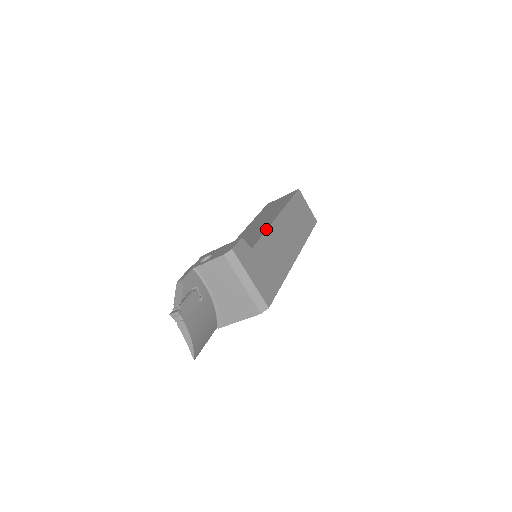
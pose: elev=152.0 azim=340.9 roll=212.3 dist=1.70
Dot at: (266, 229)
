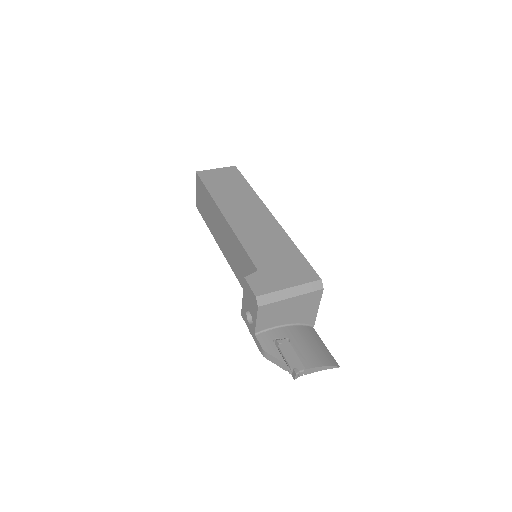
Dot at: (238, 240)
